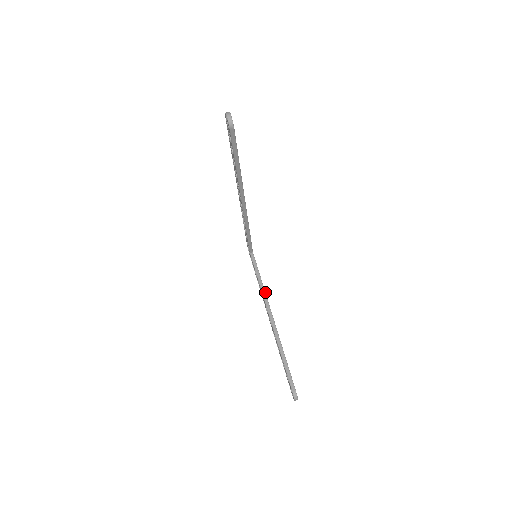
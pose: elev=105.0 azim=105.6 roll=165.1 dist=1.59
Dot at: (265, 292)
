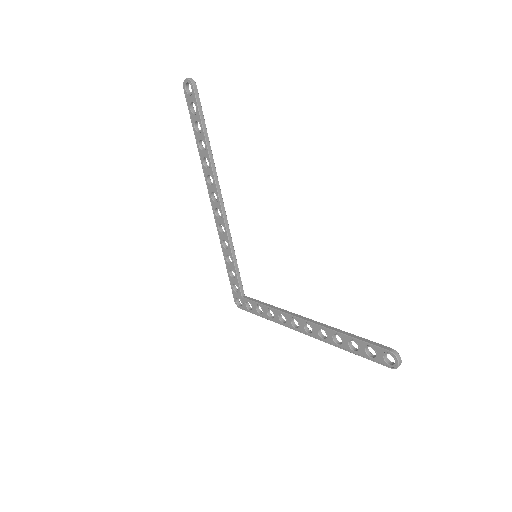
Dot at: (282, 309)
